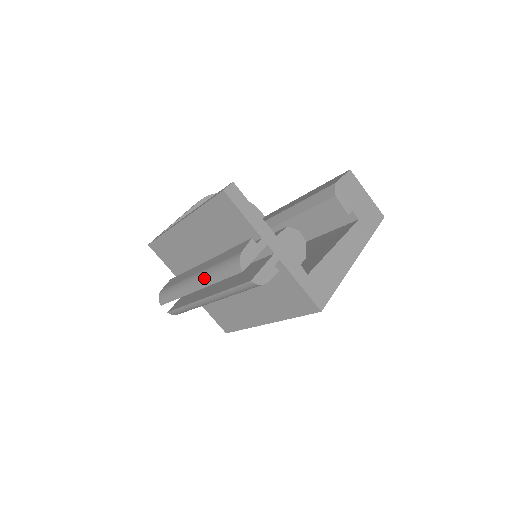
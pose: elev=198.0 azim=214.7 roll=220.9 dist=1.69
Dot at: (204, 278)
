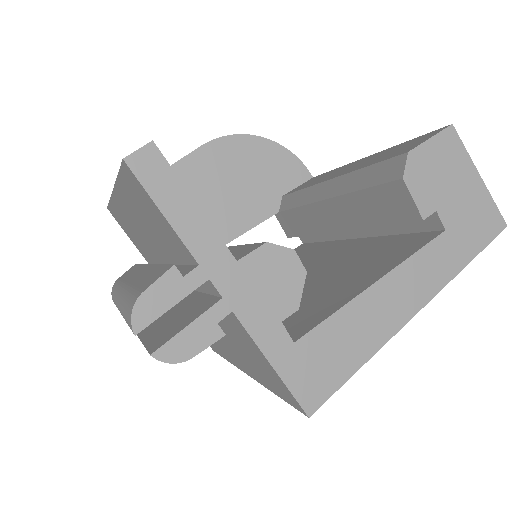
Dot at: (120, 303)
